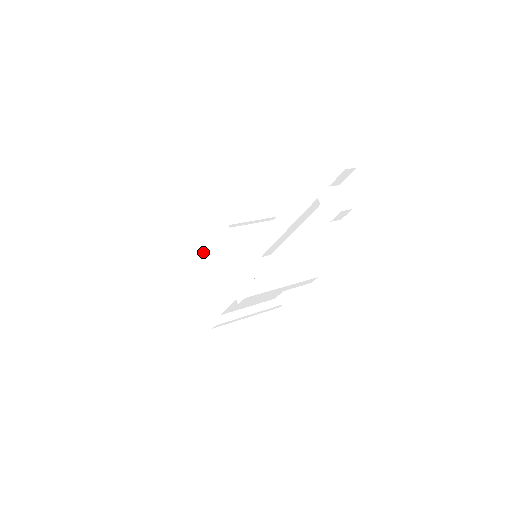
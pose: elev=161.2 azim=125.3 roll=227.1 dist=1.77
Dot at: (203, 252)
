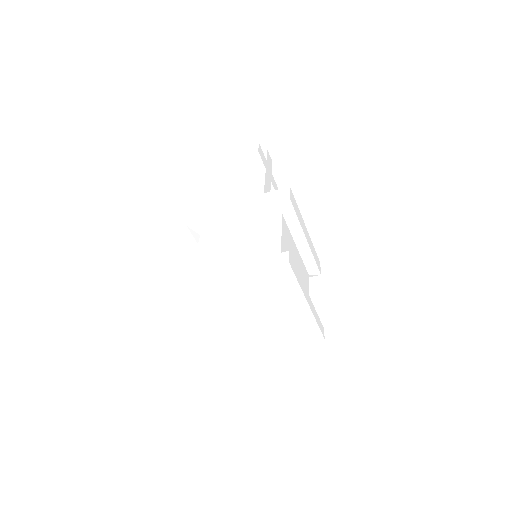
Dot at: occluded
